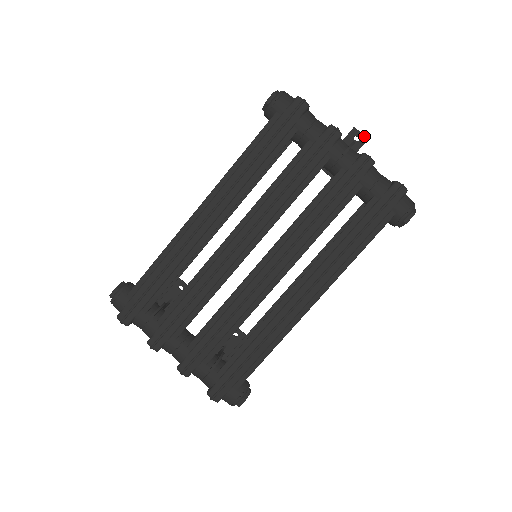
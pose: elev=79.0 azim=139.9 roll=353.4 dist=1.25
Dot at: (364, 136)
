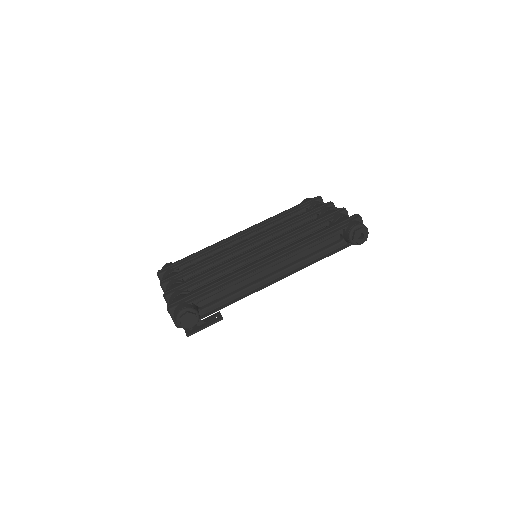
Dot at: occluded
